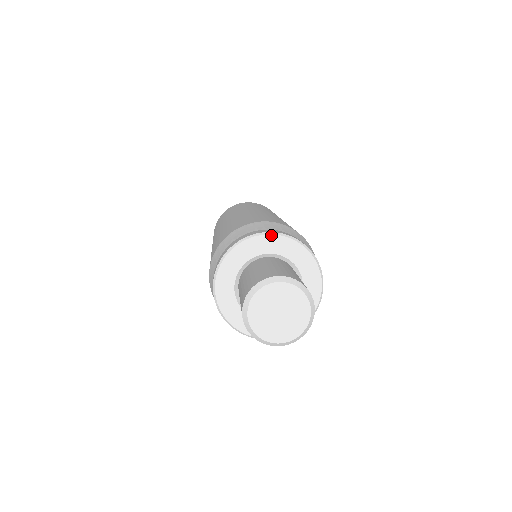
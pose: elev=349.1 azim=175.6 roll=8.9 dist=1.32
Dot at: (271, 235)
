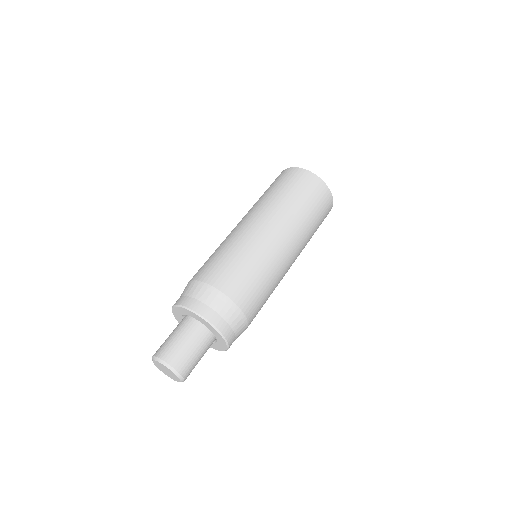
Dot at: (211, 326)
